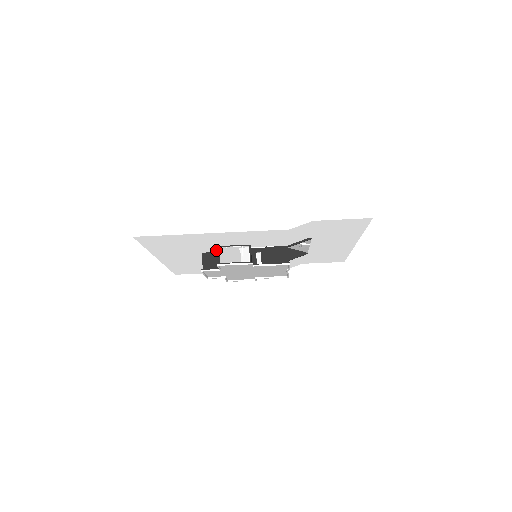
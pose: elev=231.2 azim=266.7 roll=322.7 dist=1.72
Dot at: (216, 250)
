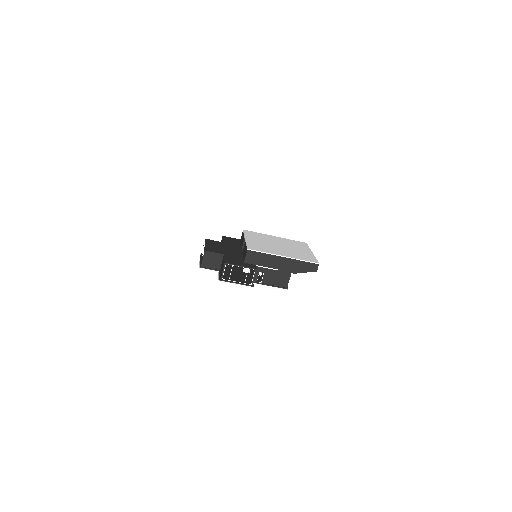
Dot at: occluded
